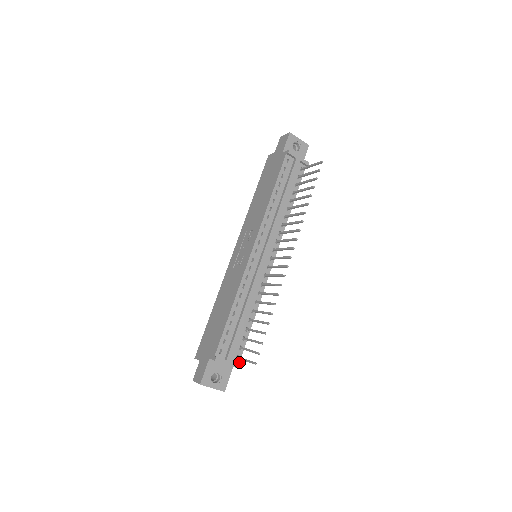
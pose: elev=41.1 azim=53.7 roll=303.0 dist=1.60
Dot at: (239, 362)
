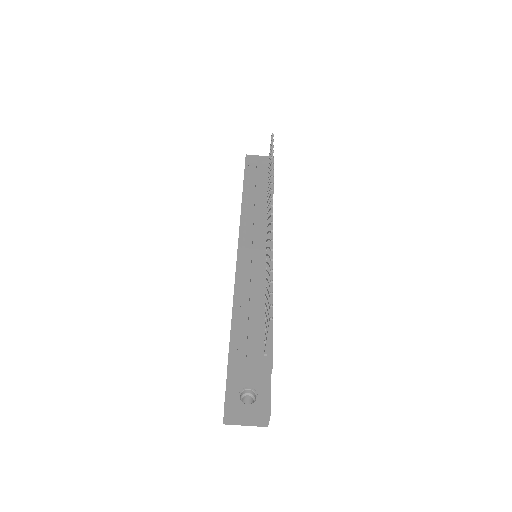
Dot at: (272, 359)
